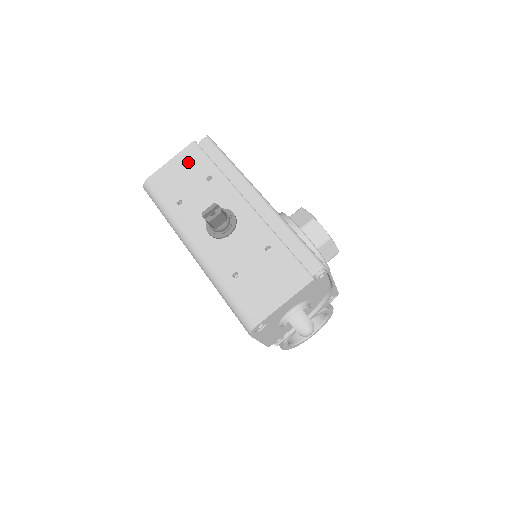
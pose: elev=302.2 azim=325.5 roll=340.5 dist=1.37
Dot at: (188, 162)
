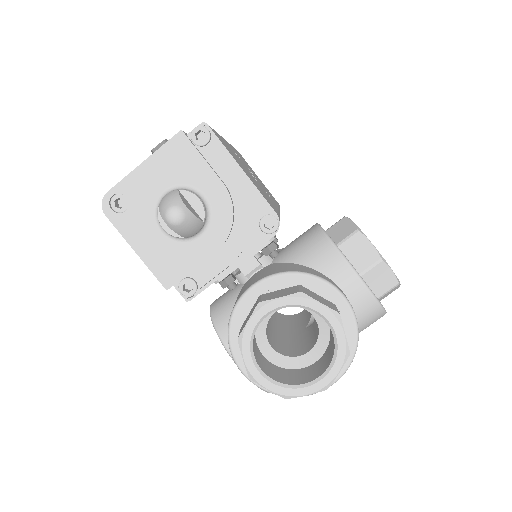
Dot at: occluded
